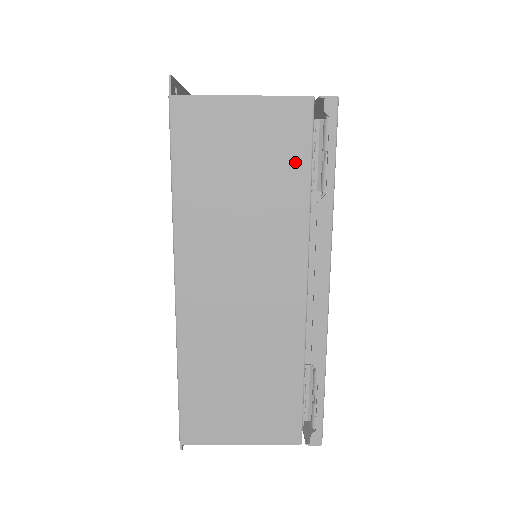
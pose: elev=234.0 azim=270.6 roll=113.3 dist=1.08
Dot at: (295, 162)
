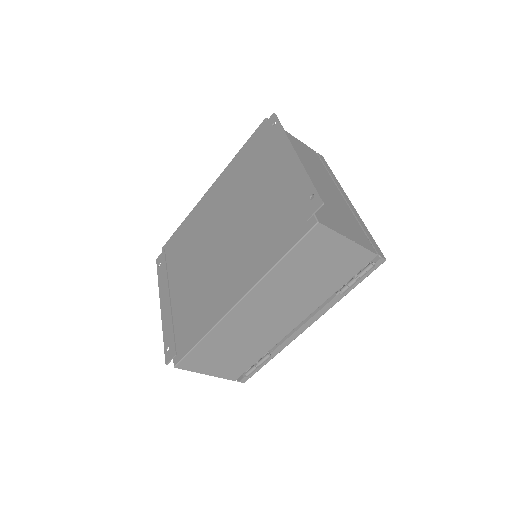
Dot at: (344, 277)
